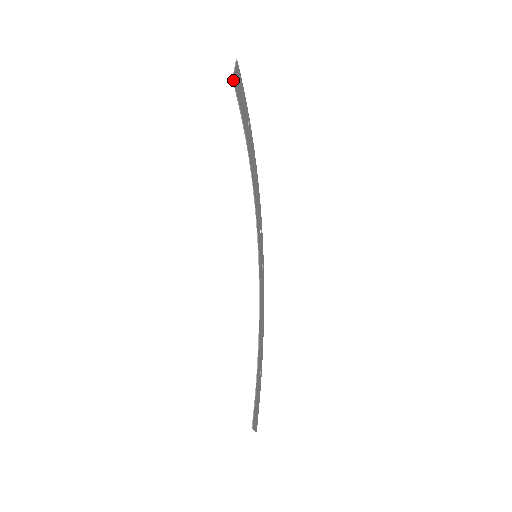
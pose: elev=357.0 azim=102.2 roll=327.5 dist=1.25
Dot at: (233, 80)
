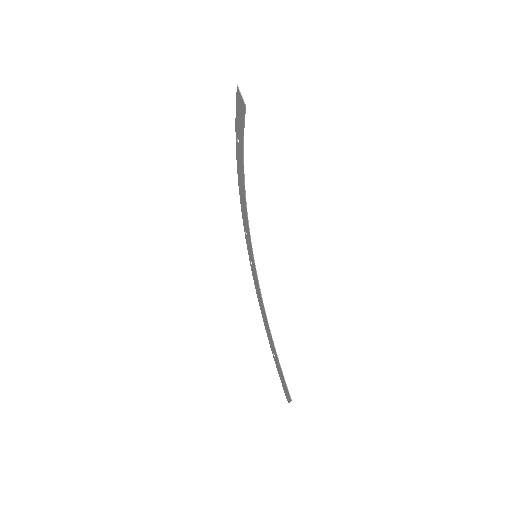
Dot at: (245, 107)
